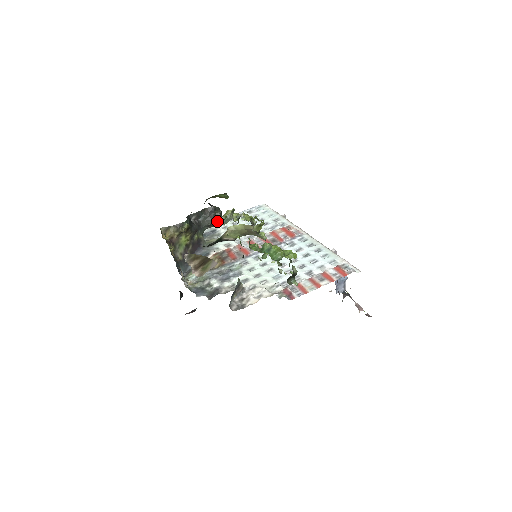
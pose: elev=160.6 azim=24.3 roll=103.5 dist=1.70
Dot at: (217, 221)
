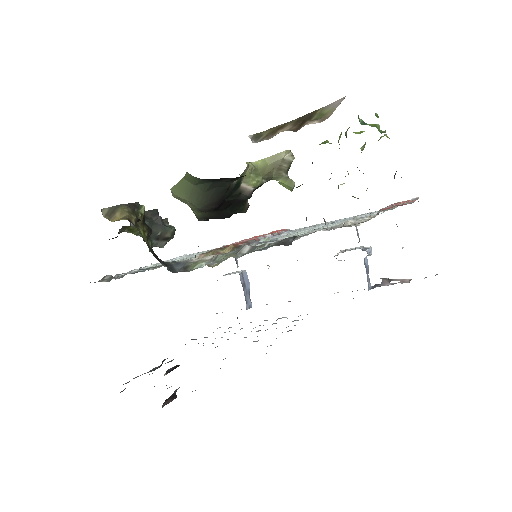
Dot at: (170, 228)
